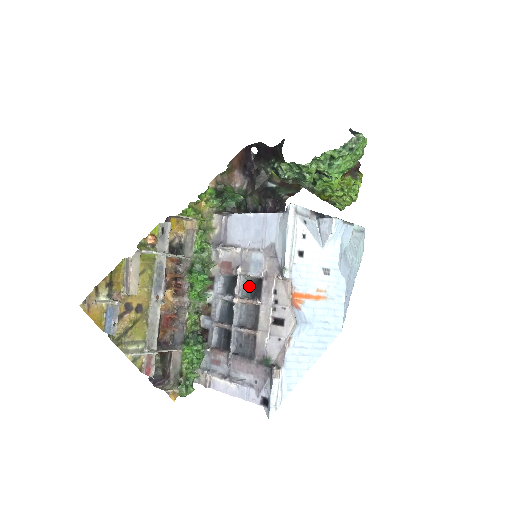
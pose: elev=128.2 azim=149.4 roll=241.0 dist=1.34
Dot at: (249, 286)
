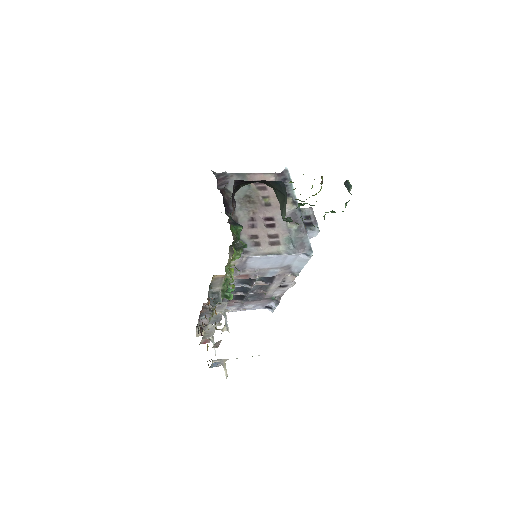
Dot at: (261, 278)
